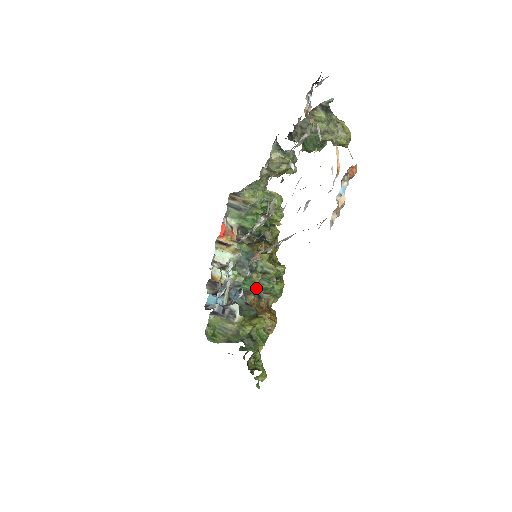
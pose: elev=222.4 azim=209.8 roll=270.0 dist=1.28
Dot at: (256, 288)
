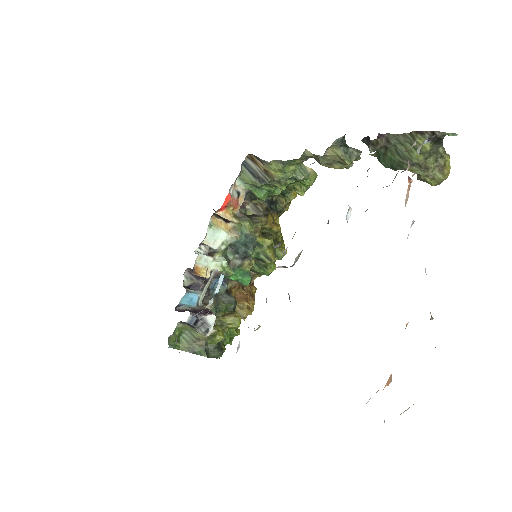
Dot at: (243, 280)
